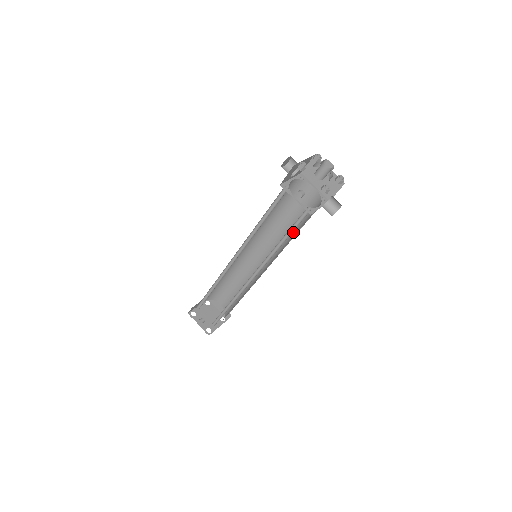
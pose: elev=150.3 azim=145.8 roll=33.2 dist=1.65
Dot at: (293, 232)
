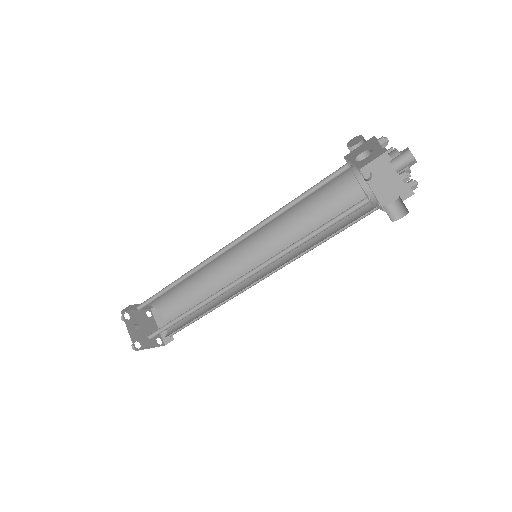
Dot at: (319, 239)
